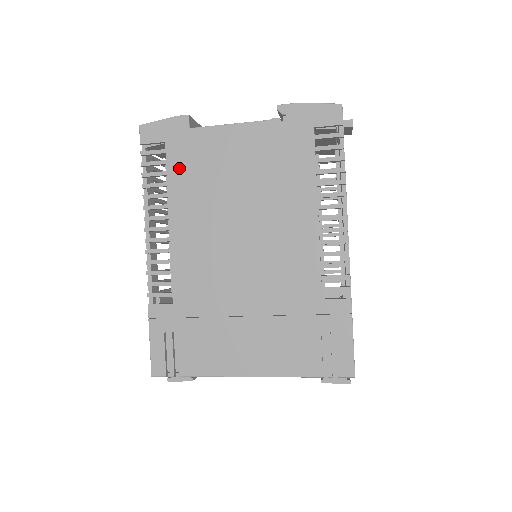
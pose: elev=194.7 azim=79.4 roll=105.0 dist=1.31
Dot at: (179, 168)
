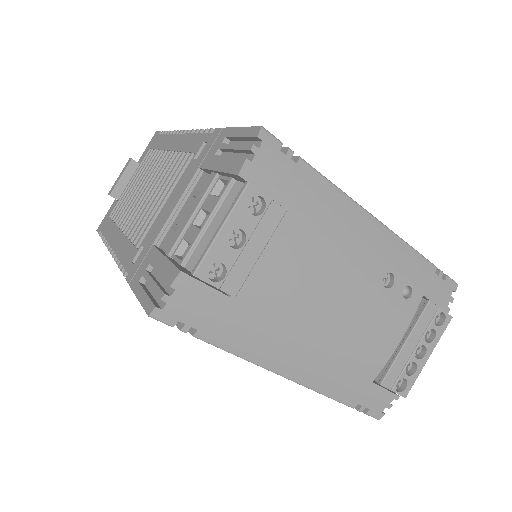
Dot at: occluded
